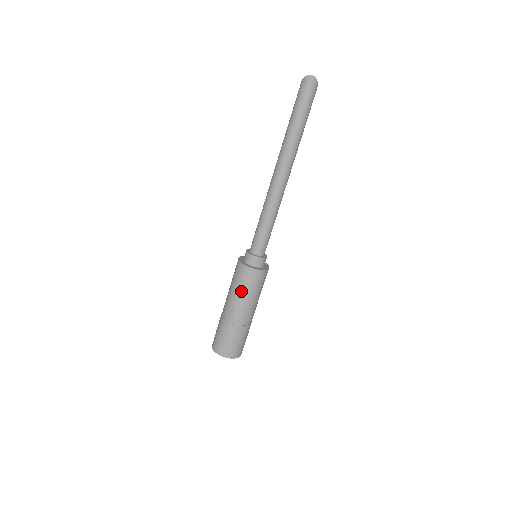
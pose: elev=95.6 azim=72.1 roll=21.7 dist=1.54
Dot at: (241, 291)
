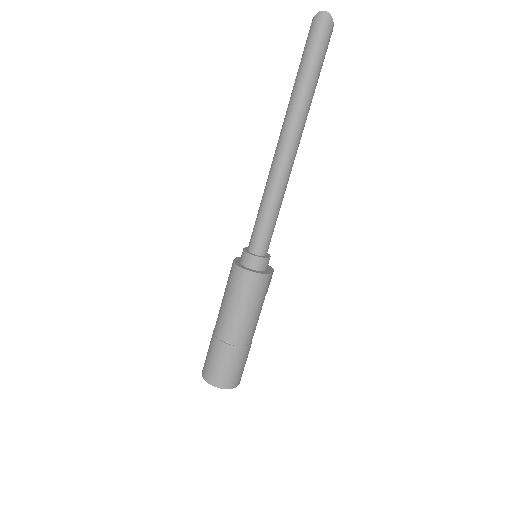
Dot at: (236, 301)
